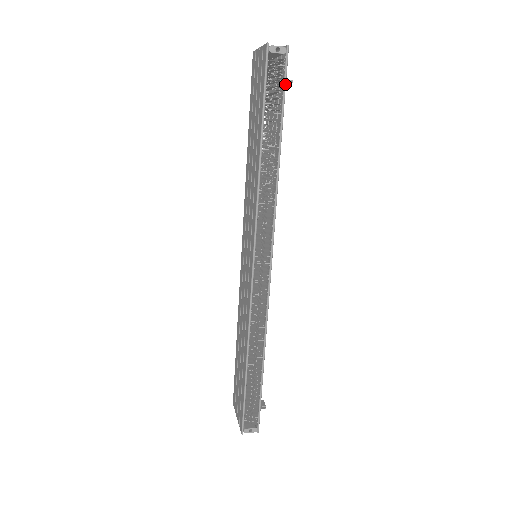
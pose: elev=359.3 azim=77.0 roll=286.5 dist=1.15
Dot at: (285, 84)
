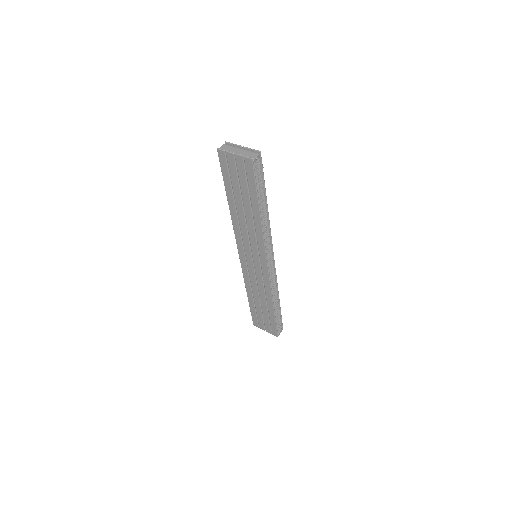
Dot at: (263, 172)
